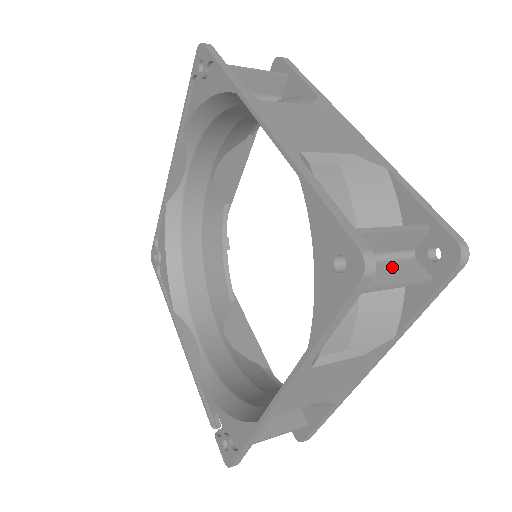
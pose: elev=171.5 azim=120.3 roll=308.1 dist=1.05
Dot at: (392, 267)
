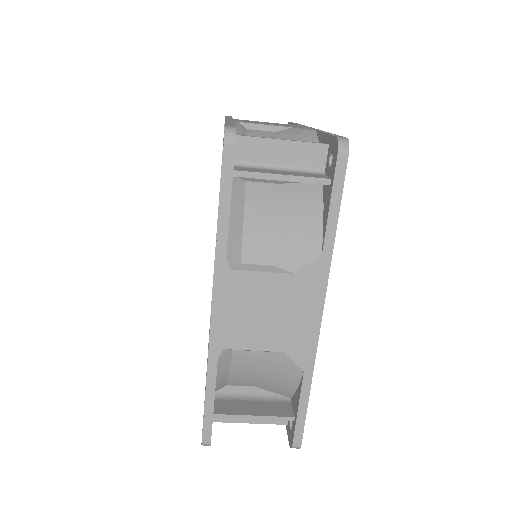
Dot at: (292, 173)
